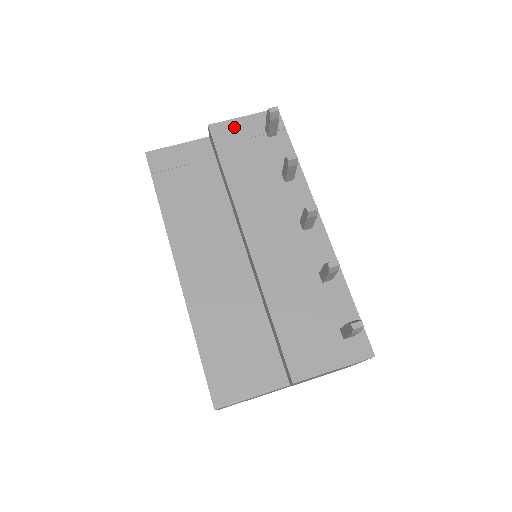
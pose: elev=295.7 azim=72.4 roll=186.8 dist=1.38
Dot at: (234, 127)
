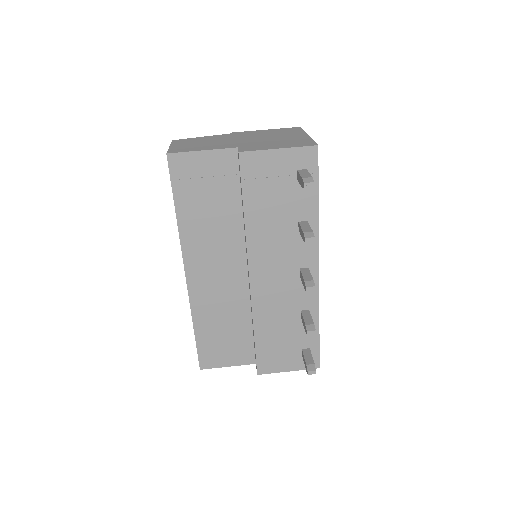
Dot at: (266, 160)
